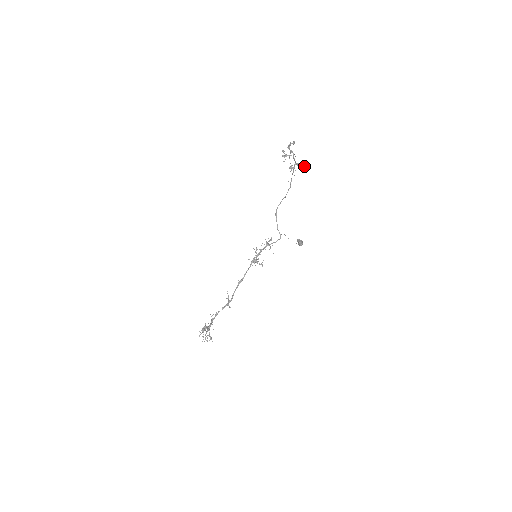
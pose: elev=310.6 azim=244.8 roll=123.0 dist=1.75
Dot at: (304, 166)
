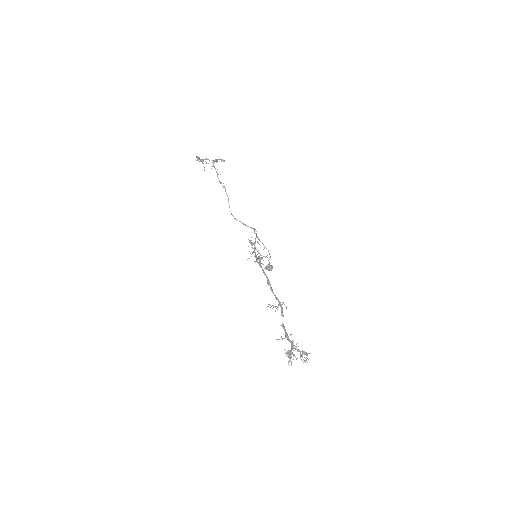
Dot at: (220, 159)
